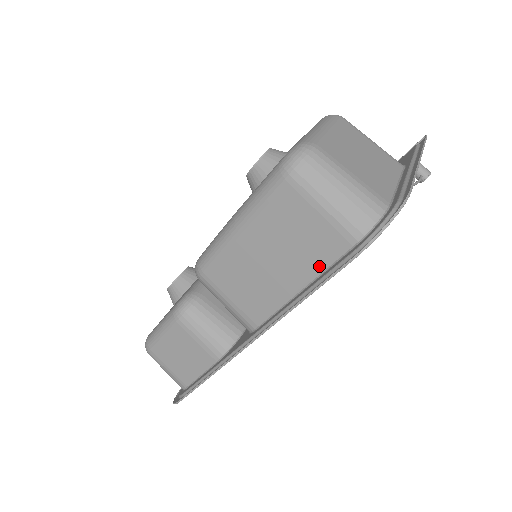
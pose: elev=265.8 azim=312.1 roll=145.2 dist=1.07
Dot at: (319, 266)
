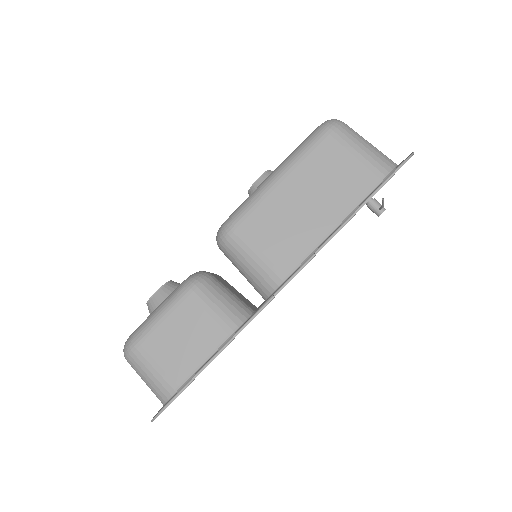
Dot at: (353, 202)
